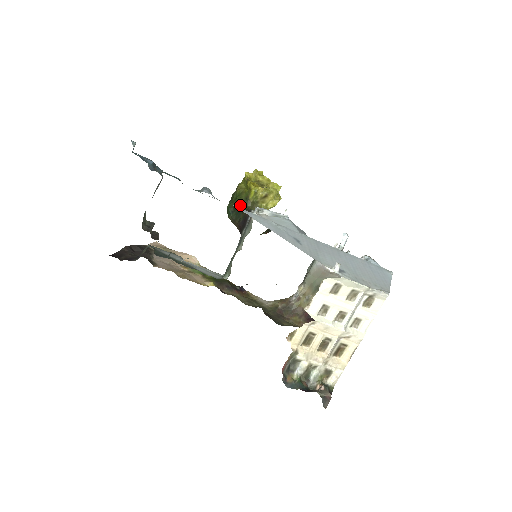
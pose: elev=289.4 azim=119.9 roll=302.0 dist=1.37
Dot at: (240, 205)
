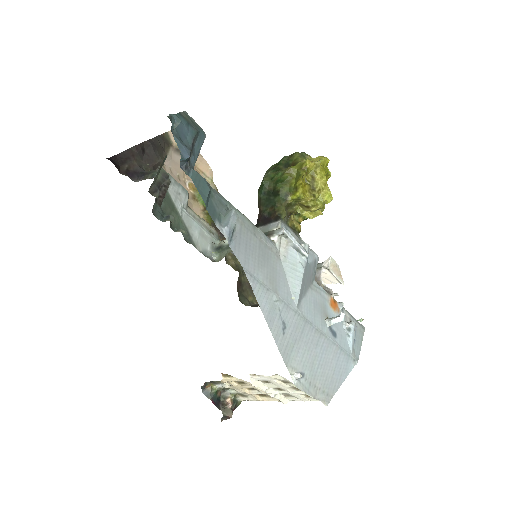
Dot at: (276, 196)
